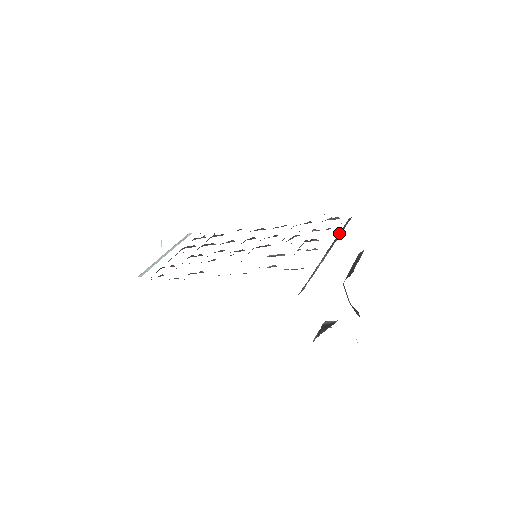
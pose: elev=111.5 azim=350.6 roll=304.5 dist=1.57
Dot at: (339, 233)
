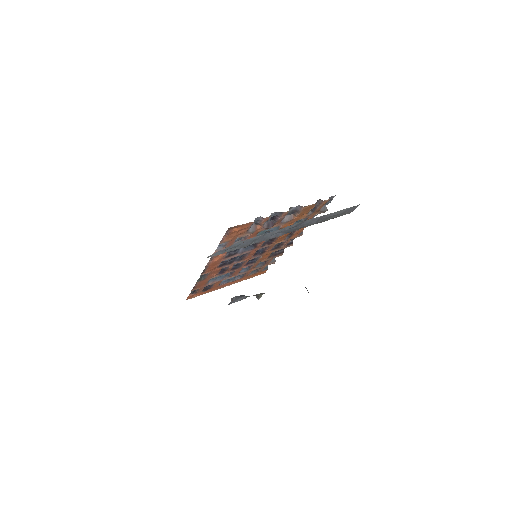
Dot at: occluded
